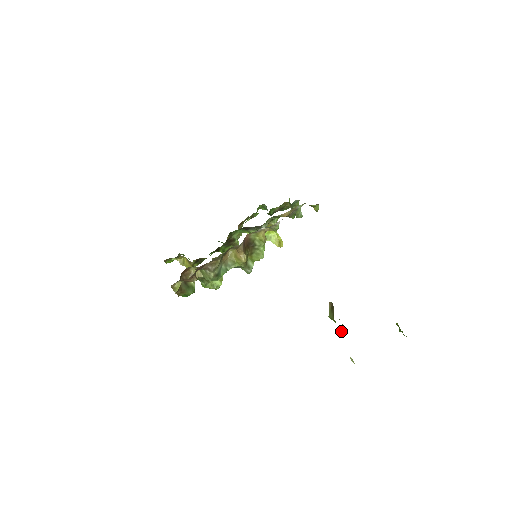
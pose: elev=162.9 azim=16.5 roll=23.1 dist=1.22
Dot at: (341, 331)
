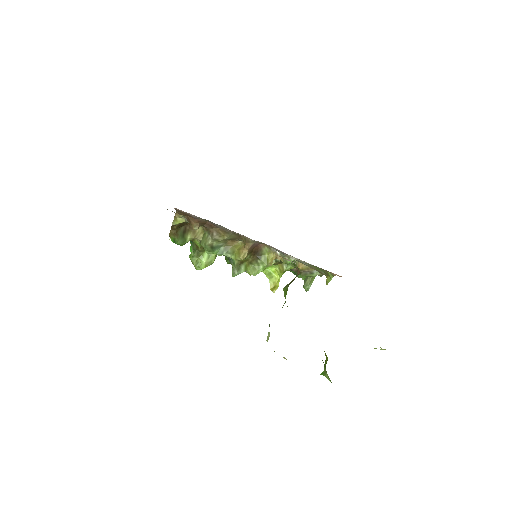
Dot at: occluded
